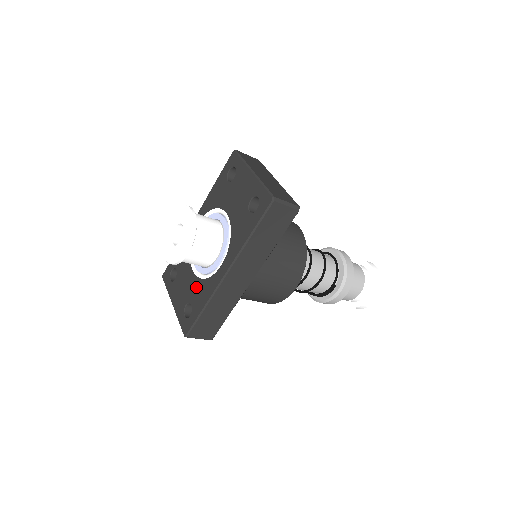
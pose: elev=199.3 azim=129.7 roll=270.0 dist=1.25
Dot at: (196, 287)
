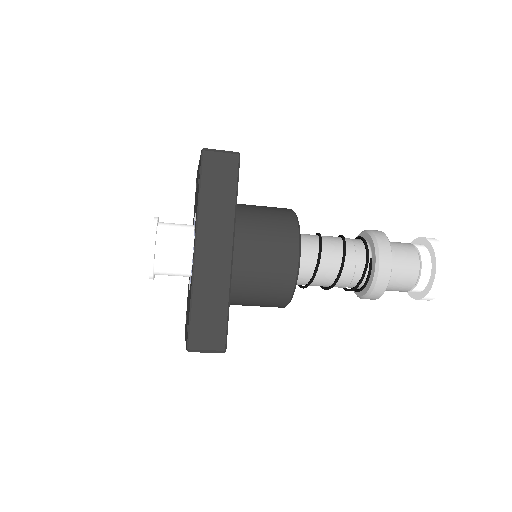
Dot at: (189, 296)
